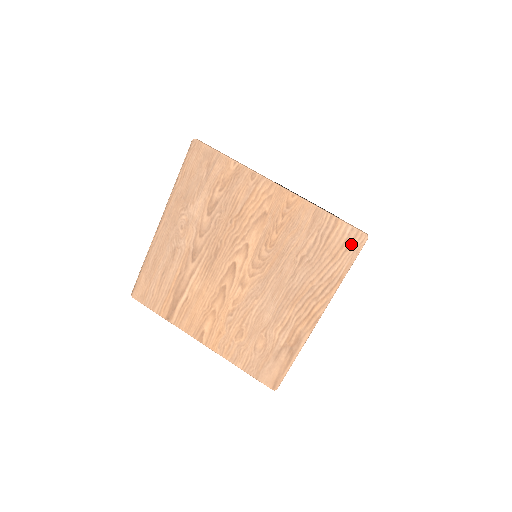
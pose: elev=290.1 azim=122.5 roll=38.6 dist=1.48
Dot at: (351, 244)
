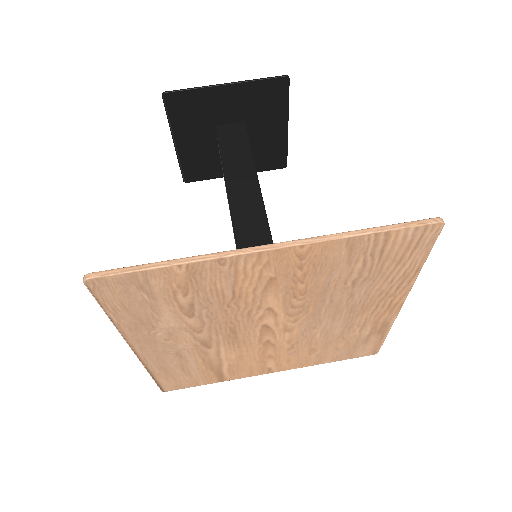
Dot at: (420, 240)
